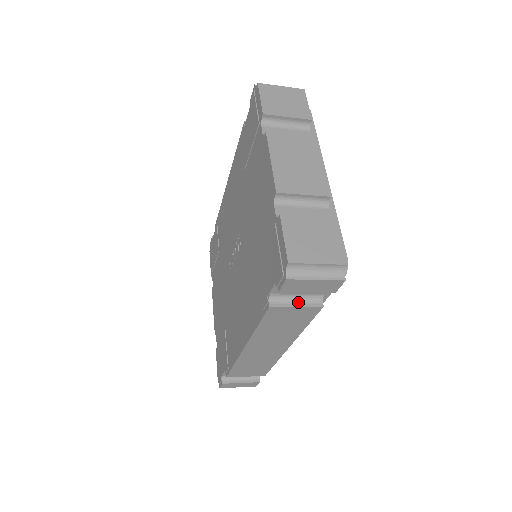
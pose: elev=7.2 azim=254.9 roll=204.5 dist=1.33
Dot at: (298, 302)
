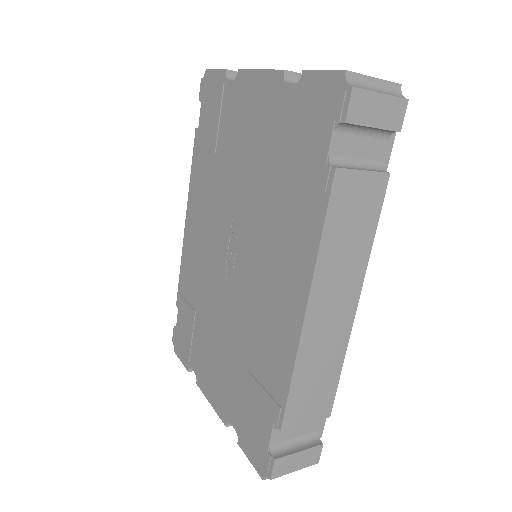
Dot at: (362, 169)
